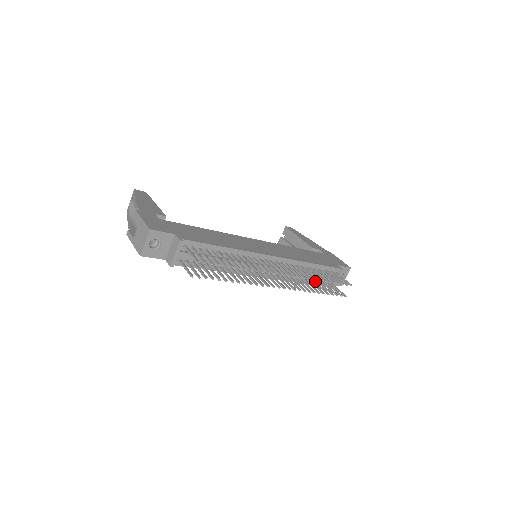
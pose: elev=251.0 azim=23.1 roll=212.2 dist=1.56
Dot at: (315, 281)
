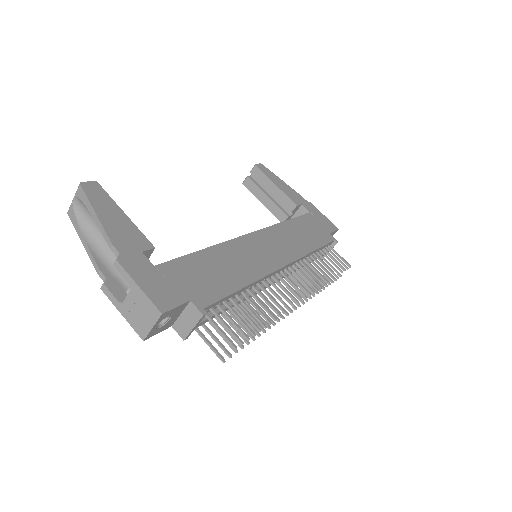
Dot at: (311, 264)
